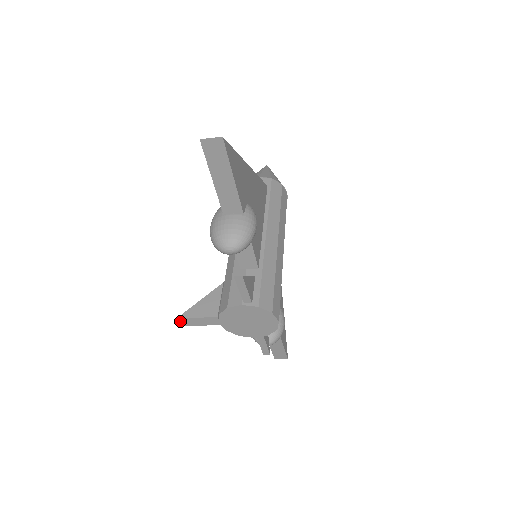
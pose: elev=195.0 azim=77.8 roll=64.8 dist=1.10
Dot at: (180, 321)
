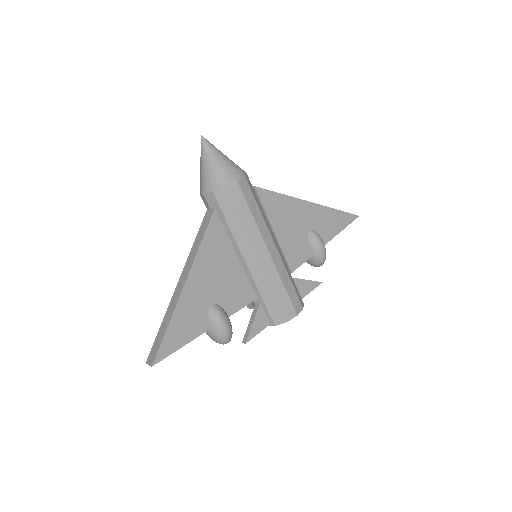
Dot at: occluded
